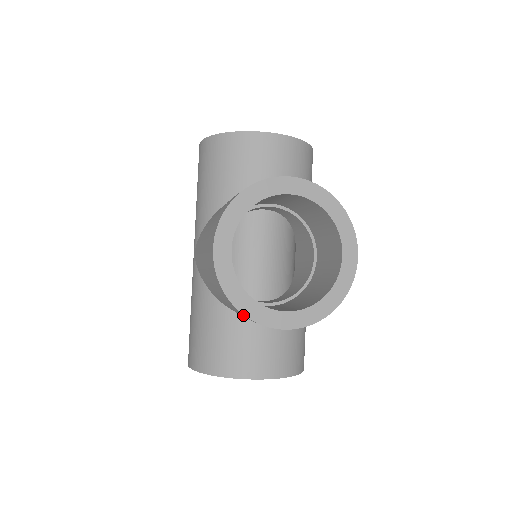
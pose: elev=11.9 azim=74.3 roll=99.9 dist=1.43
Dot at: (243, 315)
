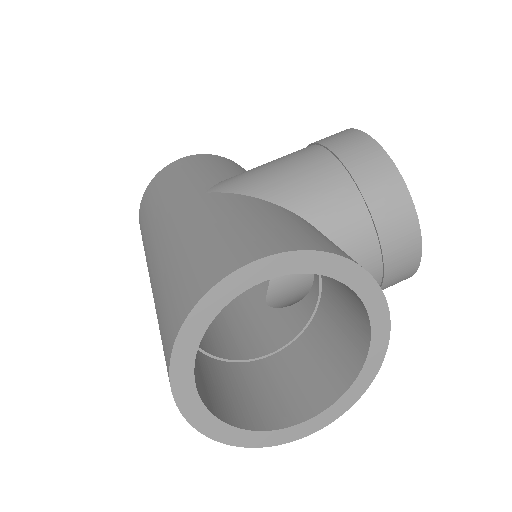
Dot at: (398, 186)
